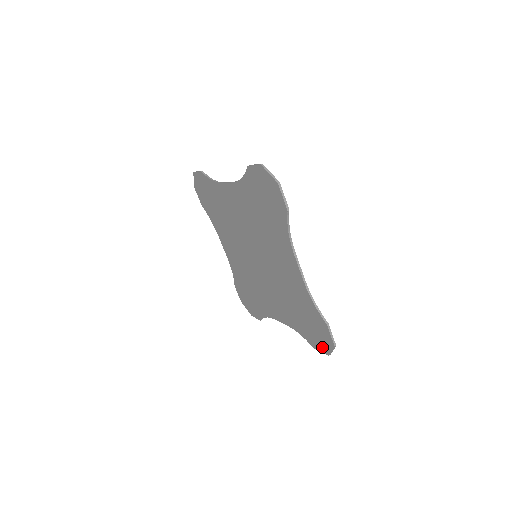
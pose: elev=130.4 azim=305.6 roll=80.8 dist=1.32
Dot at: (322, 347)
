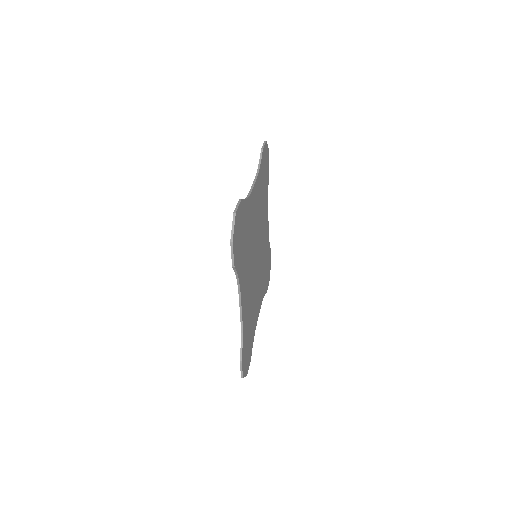
Dot at: occluded
